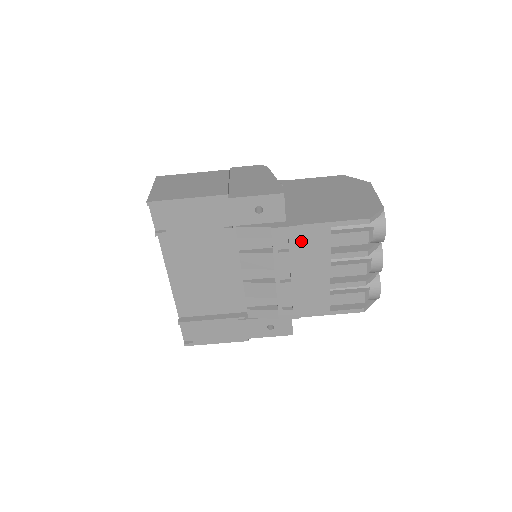
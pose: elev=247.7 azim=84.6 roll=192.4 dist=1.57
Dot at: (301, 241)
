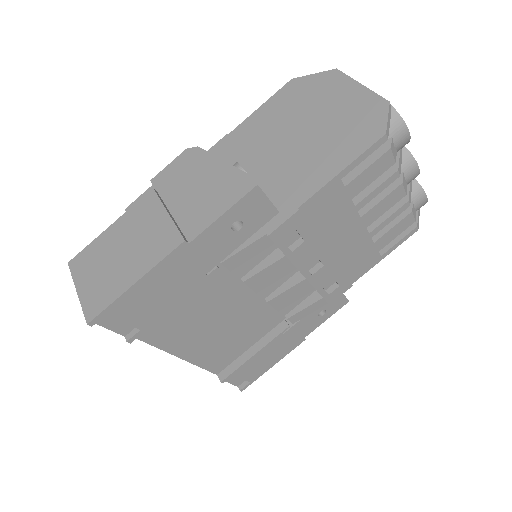
Dot at: (312, 220)
